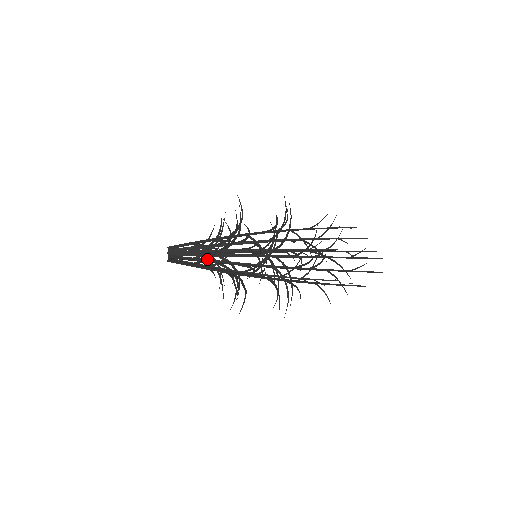
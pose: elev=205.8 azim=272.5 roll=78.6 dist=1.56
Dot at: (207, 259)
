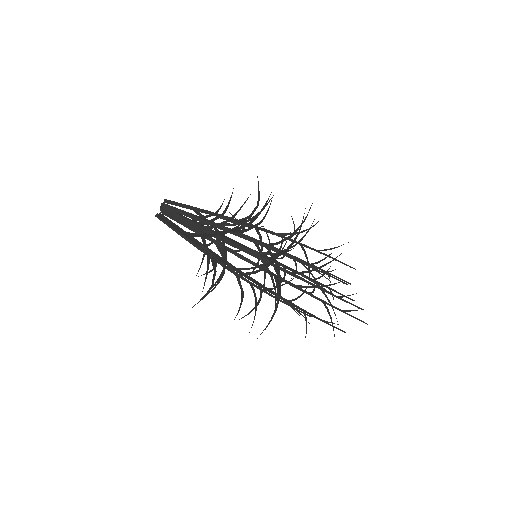
Dot at: (209, 235)
